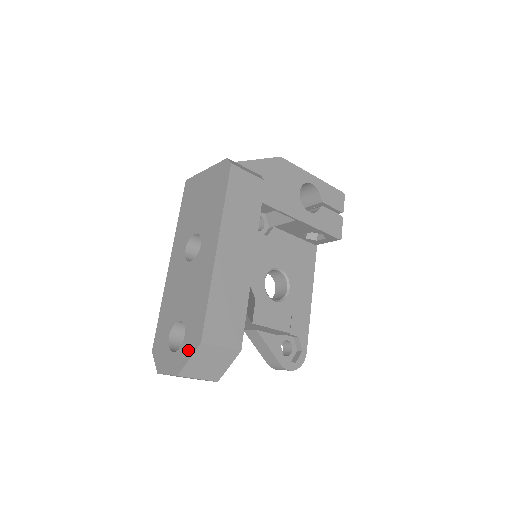
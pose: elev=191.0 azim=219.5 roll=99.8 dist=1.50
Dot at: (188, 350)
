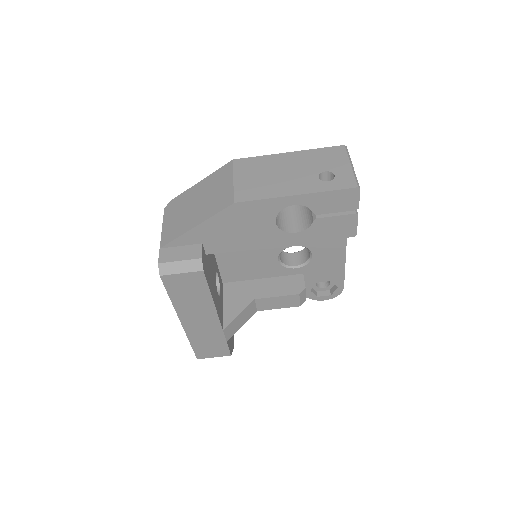
Dot at: occluded
